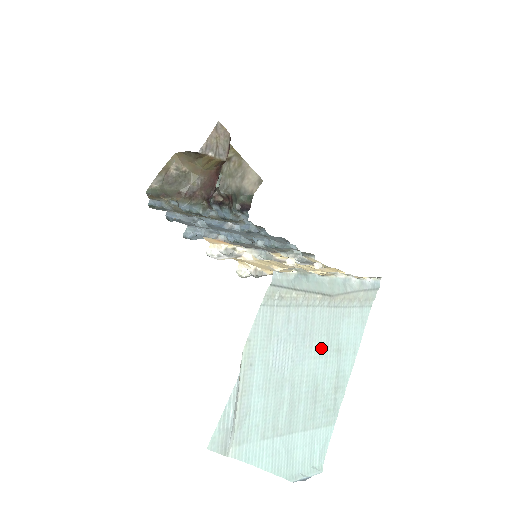
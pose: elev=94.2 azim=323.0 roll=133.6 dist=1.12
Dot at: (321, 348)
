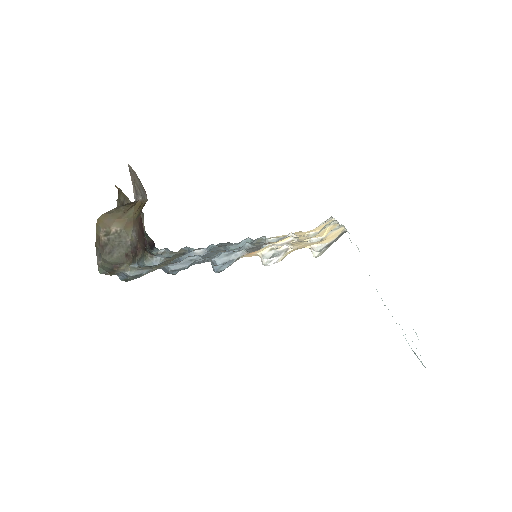
Dot at: occluded
